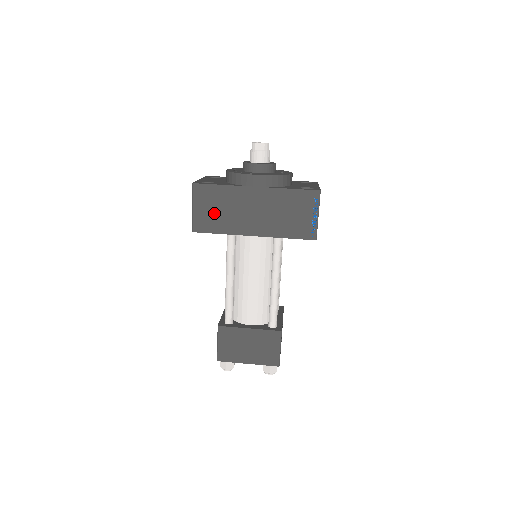
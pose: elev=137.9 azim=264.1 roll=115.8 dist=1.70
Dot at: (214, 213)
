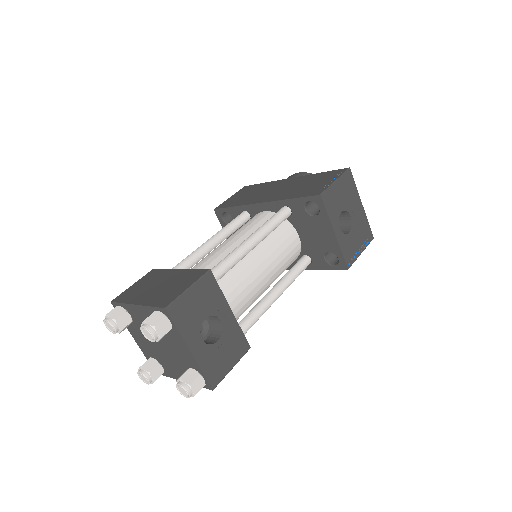
Dot at: (243, 197)
